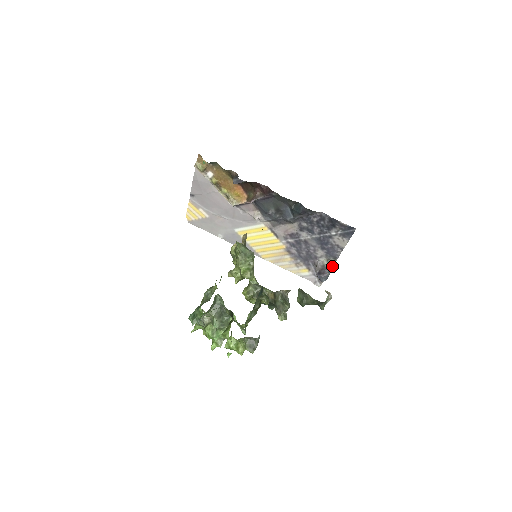
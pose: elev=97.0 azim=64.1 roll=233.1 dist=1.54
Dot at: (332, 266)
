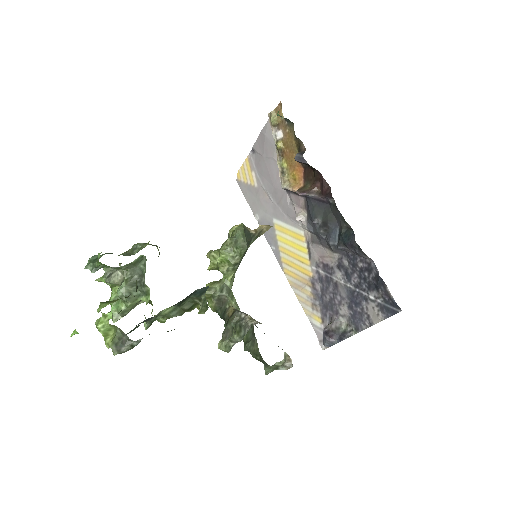
Dot at: (347, 336)
